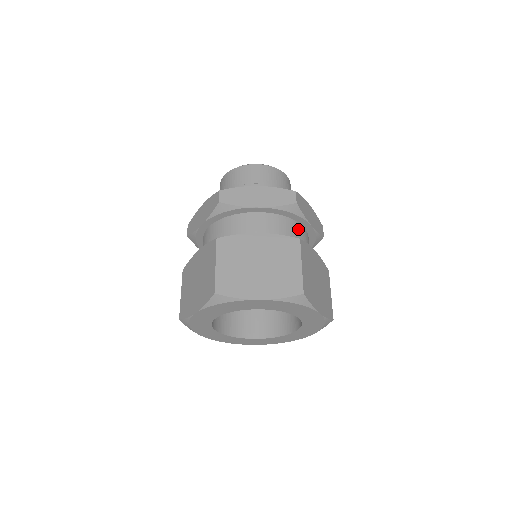
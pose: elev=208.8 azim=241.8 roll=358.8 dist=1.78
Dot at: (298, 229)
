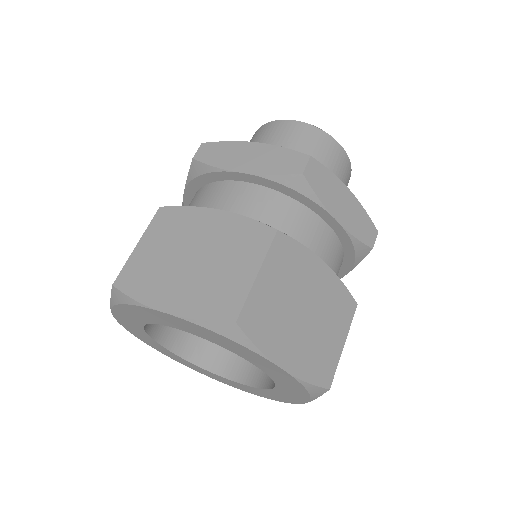
Dot at: (338, 272)
